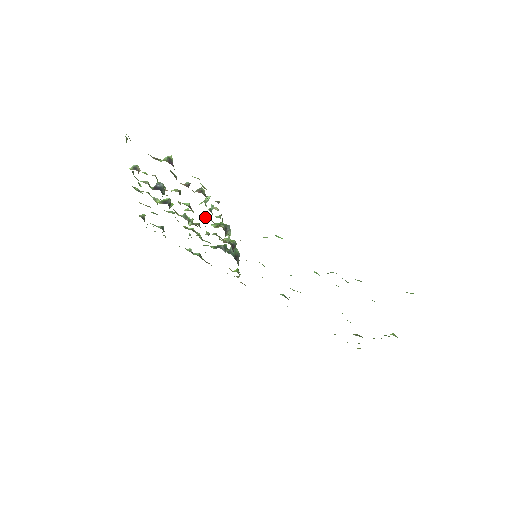
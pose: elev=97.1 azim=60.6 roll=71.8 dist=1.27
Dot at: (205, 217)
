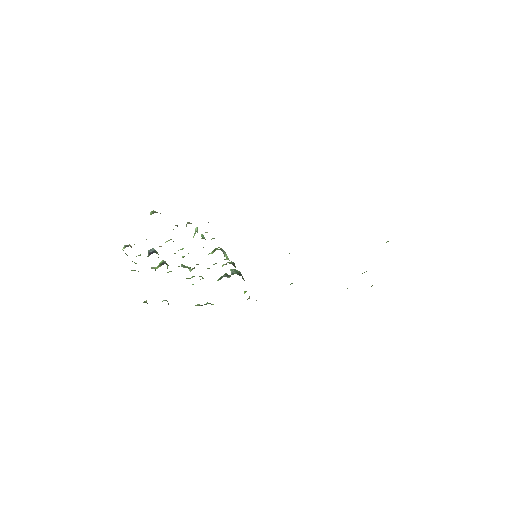
Dot at: occluded
